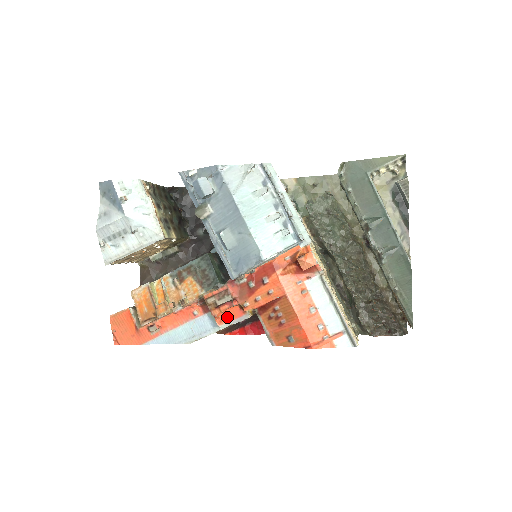
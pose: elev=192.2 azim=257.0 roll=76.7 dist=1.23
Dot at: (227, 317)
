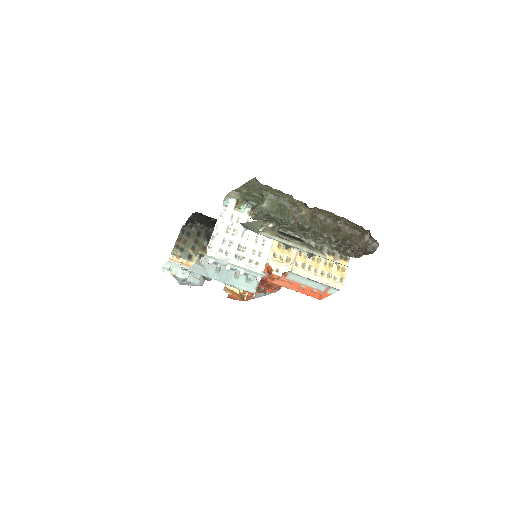
Dot at: (271, 290)
